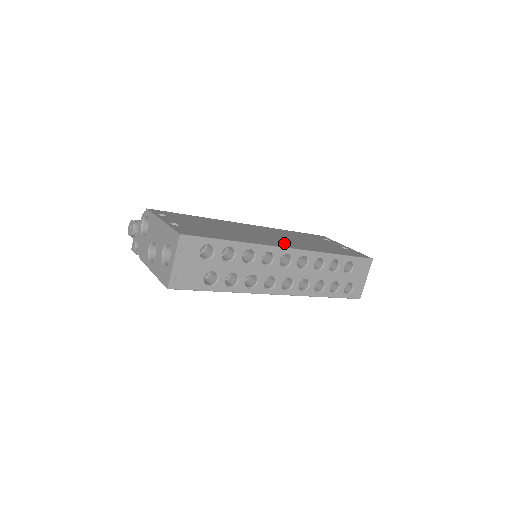
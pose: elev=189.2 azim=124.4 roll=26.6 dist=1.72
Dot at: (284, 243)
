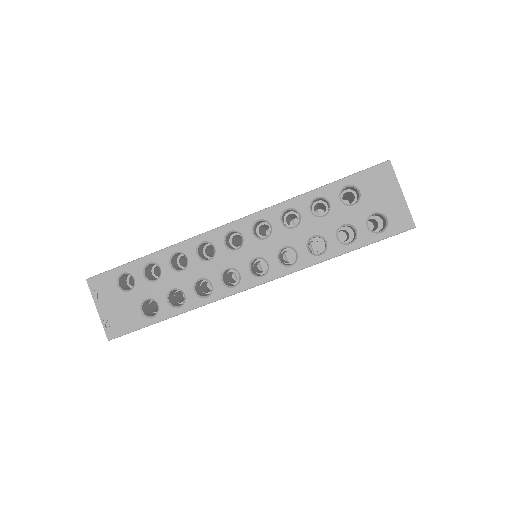
Dot at: occluded
